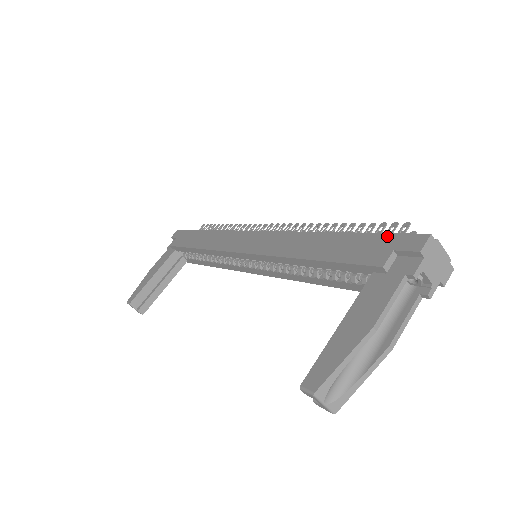
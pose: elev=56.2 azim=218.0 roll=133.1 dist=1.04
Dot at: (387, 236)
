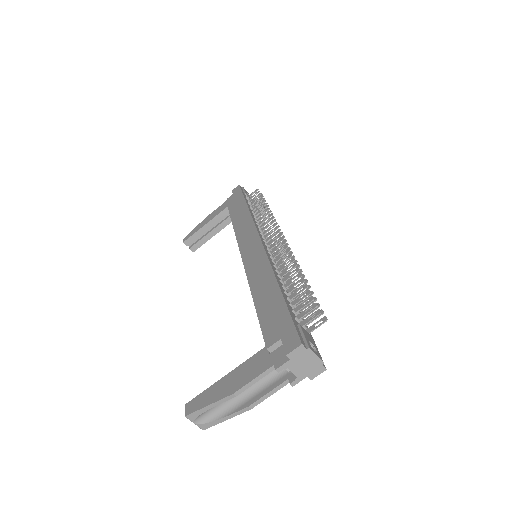
Dot at: (289, 321)
